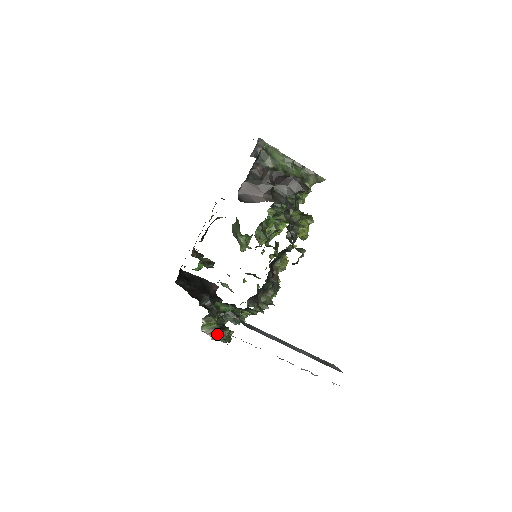
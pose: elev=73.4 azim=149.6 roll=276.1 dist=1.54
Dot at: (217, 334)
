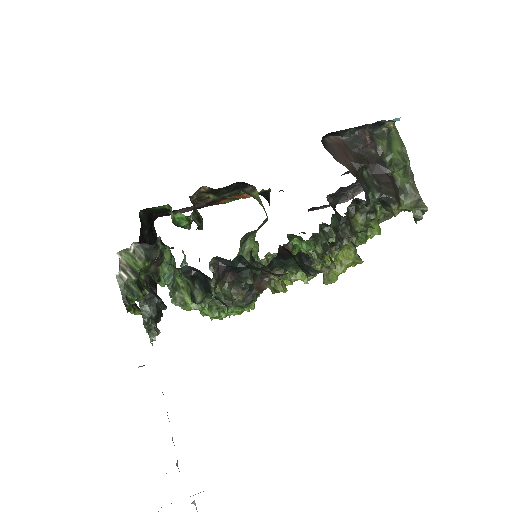
Dot at: (128, 279)
